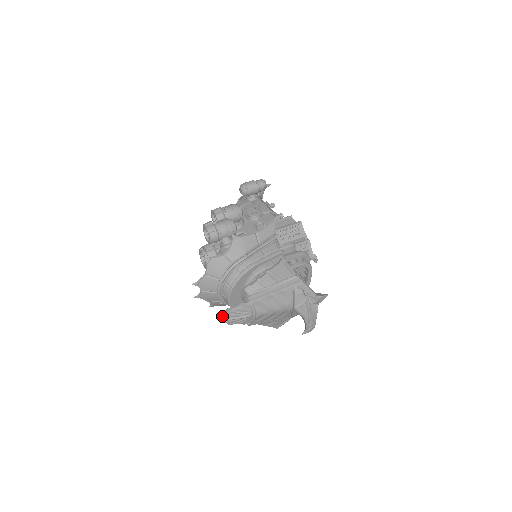
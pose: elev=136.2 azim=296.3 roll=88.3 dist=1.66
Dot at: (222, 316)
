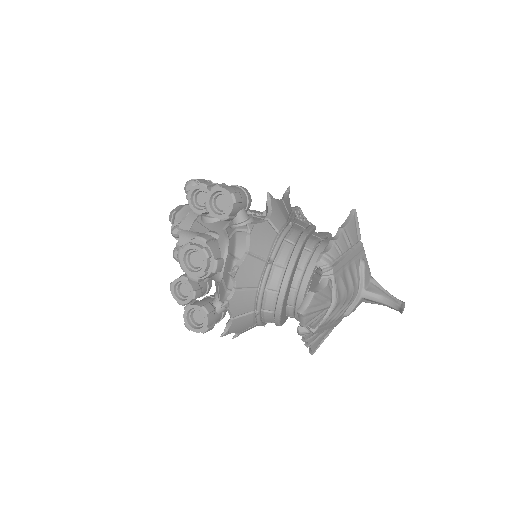
Dot at: (305, 305)
